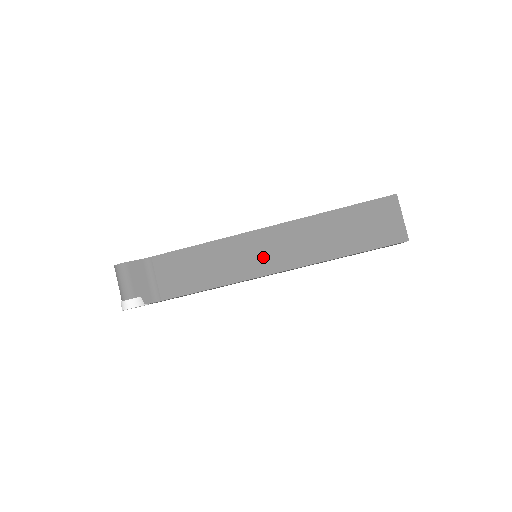
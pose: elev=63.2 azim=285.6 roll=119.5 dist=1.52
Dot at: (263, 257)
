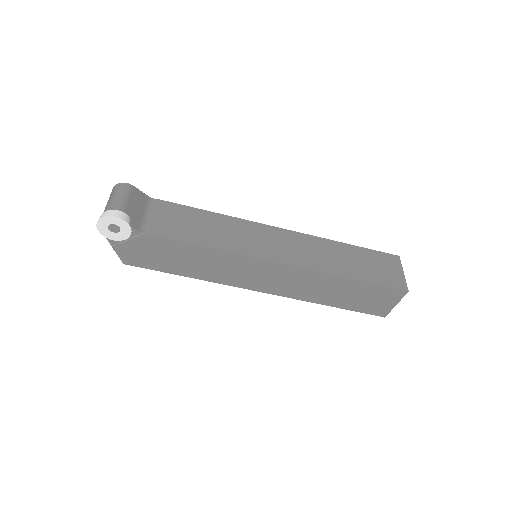
Dot at: (272, 246)
